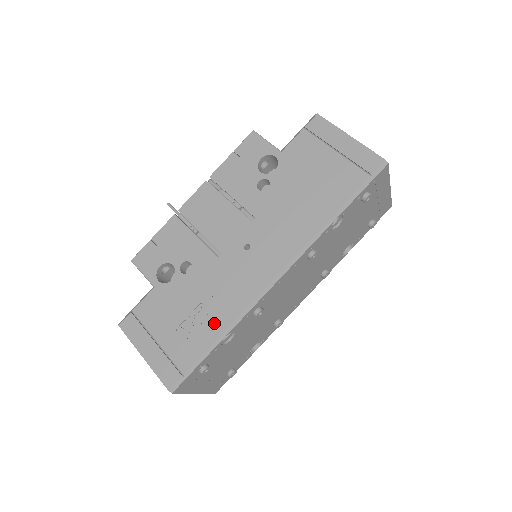
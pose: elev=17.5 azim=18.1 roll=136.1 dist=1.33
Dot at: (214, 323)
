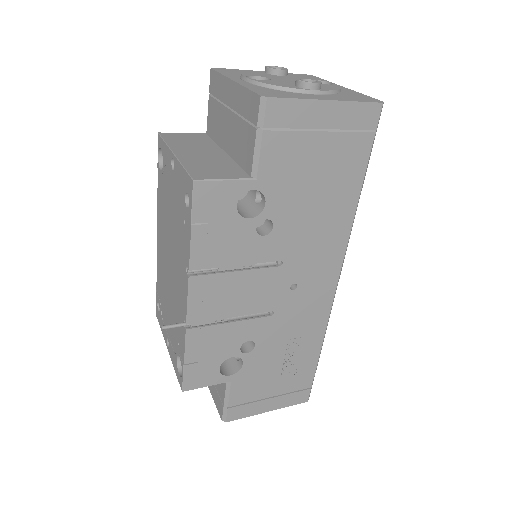
Dot at: (310, 349)
